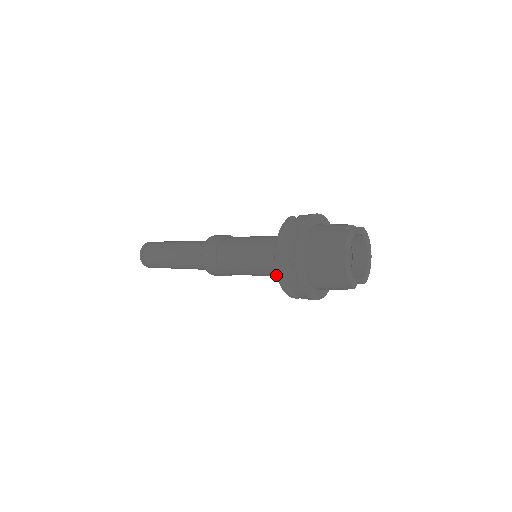
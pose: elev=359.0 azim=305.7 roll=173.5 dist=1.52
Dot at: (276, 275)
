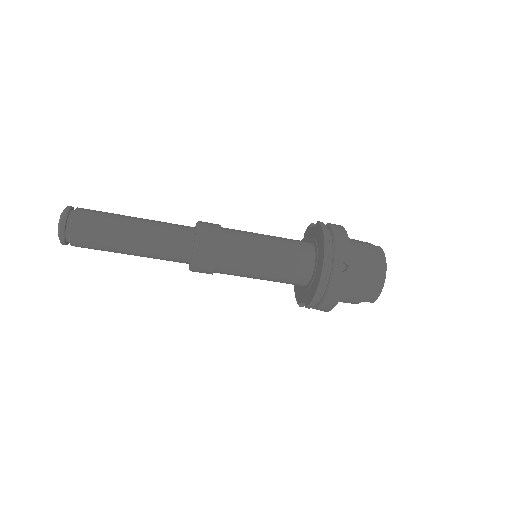
Dot at: (288, 280)
